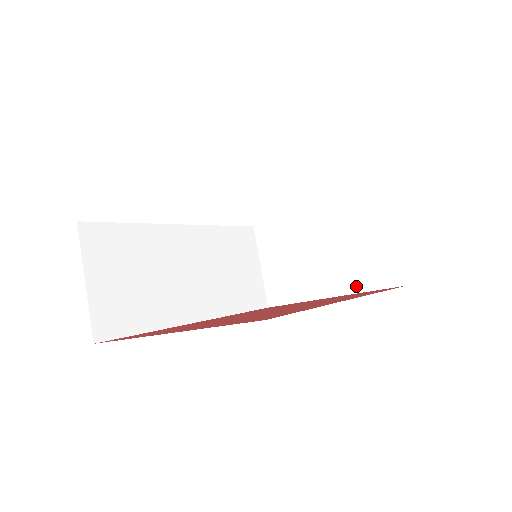
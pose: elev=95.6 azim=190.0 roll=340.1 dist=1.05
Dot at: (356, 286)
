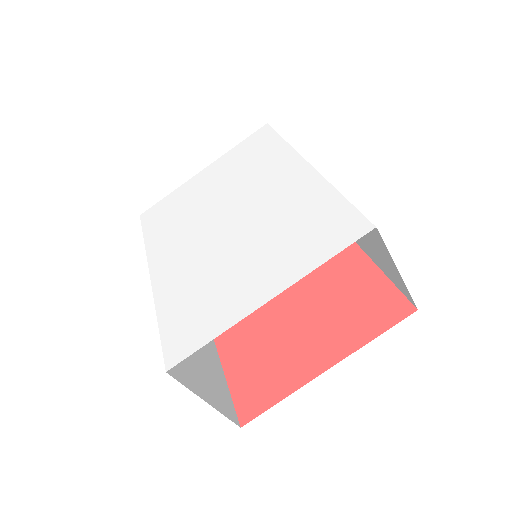
Dot at: occluded
